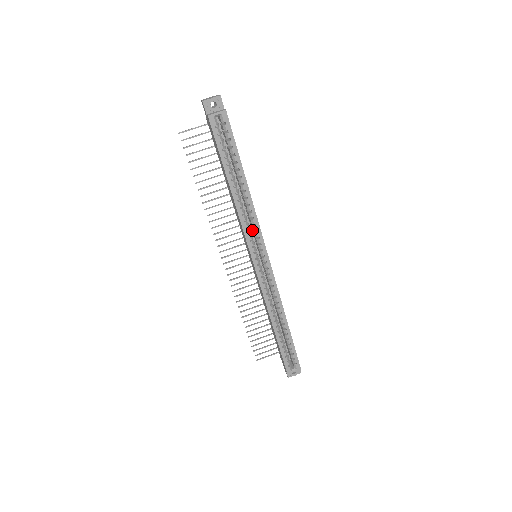
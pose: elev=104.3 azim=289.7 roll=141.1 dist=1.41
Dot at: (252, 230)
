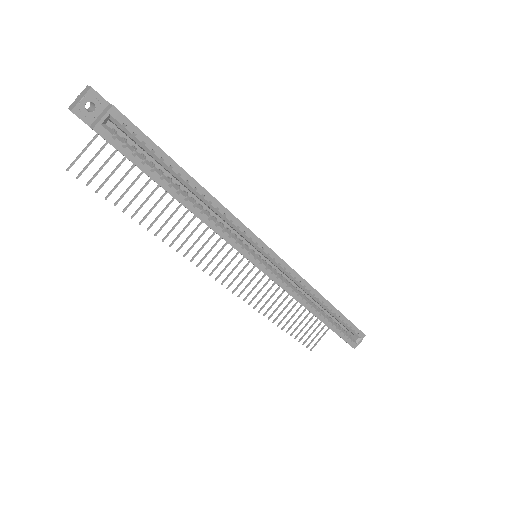
Dot at: (236, 232)
